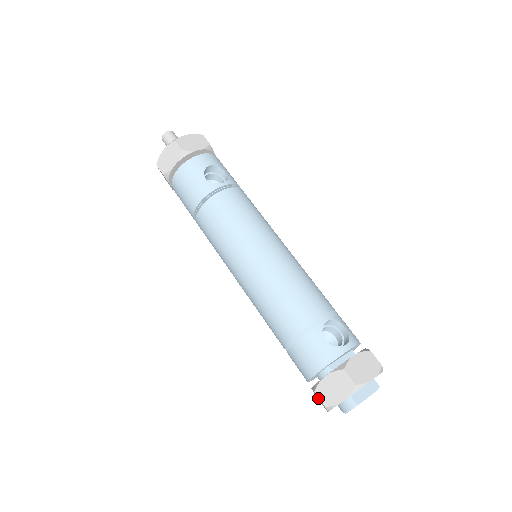
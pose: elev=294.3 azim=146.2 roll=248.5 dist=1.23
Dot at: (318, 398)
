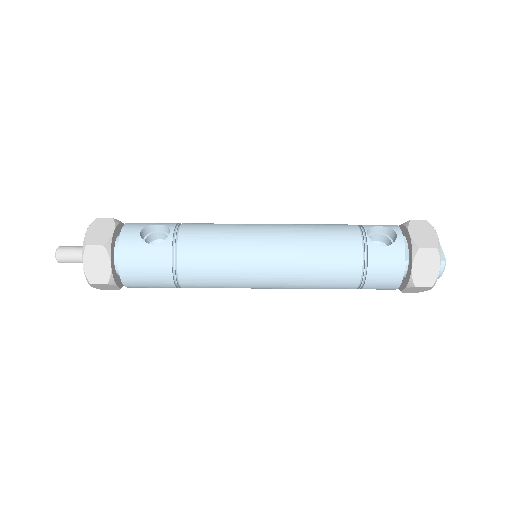
Dot at: (414, 290)
